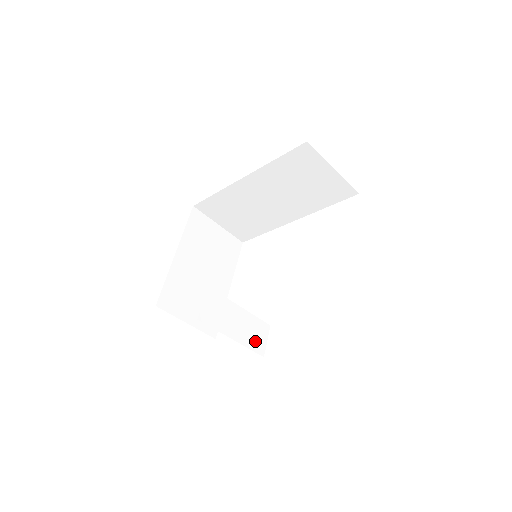
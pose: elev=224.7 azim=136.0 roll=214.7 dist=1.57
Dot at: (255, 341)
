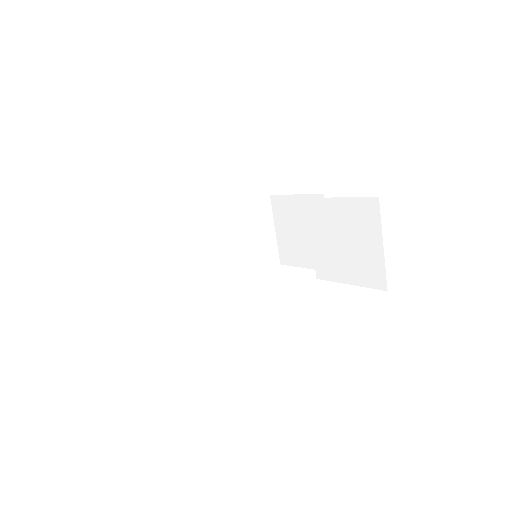
Dot at: occluded
